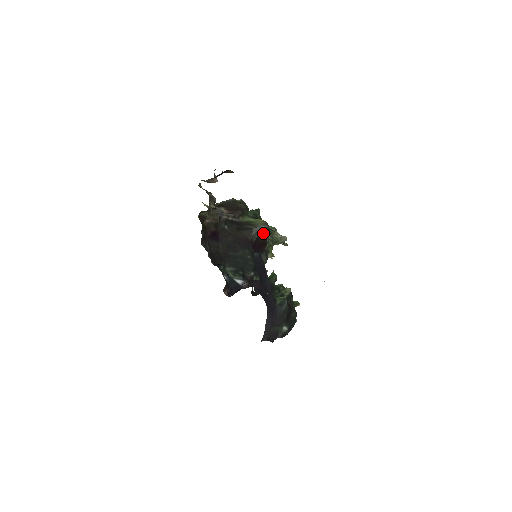
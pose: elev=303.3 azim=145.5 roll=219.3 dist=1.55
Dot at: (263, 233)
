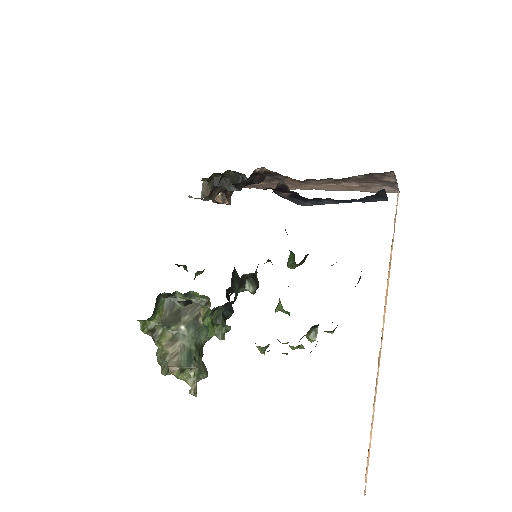
Dot at: (236, 278)
